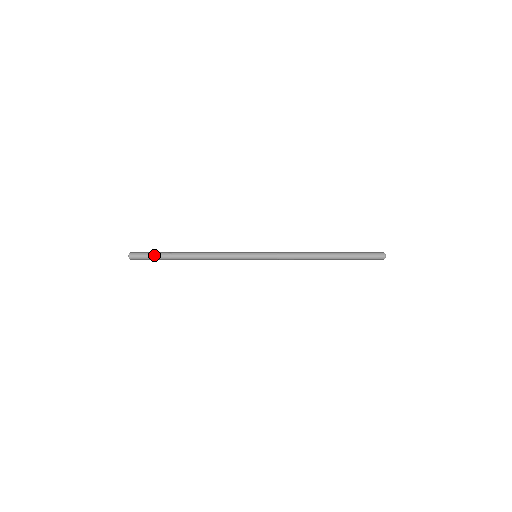
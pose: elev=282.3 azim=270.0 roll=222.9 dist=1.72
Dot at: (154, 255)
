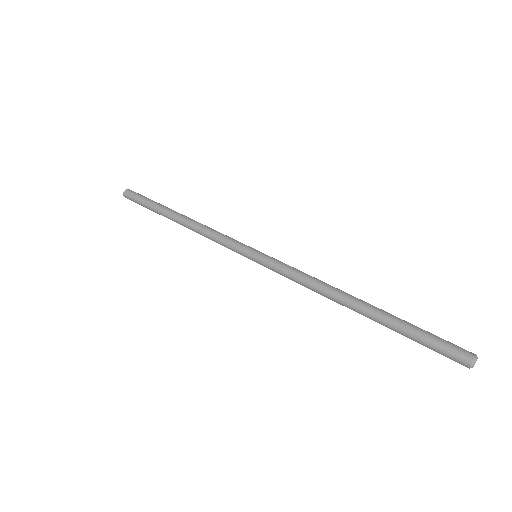
Dot at: (150, 199)
